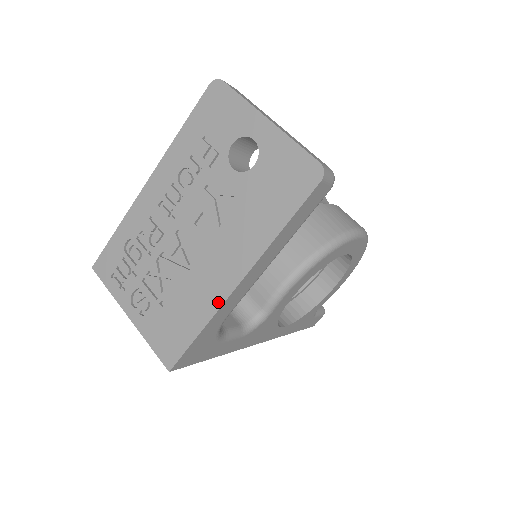
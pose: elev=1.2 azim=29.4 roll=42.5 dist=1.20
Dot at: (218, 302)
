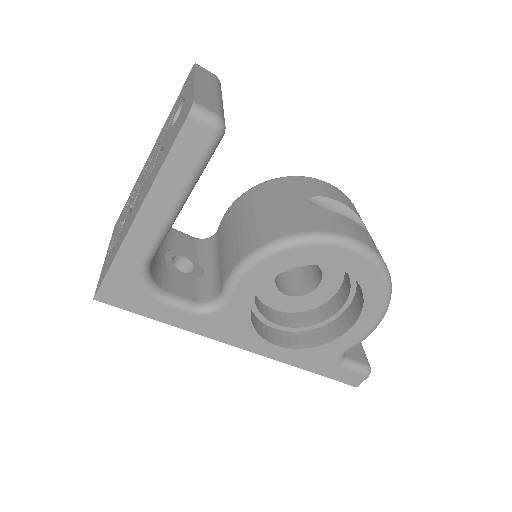
Dot at: (125, 236)
